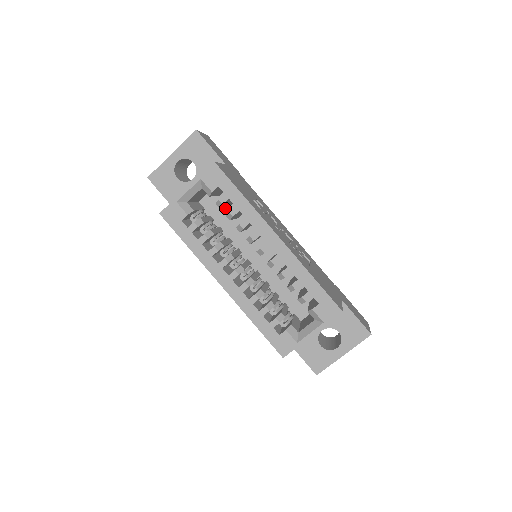
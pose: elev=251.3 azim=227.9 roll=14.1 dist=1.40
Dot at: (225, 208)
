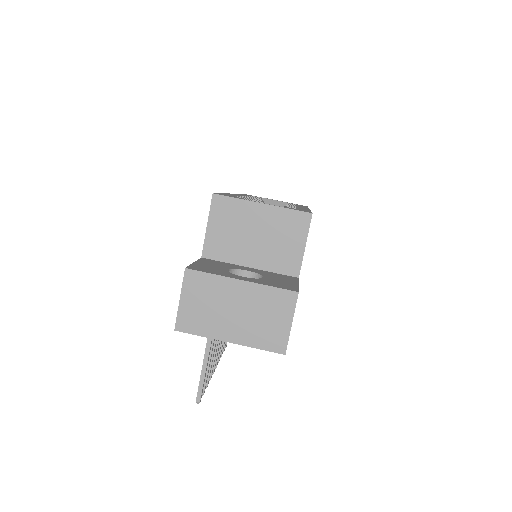
Dot at: occluded
